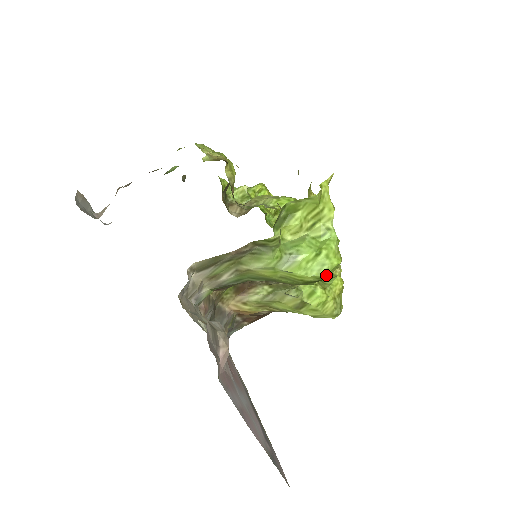
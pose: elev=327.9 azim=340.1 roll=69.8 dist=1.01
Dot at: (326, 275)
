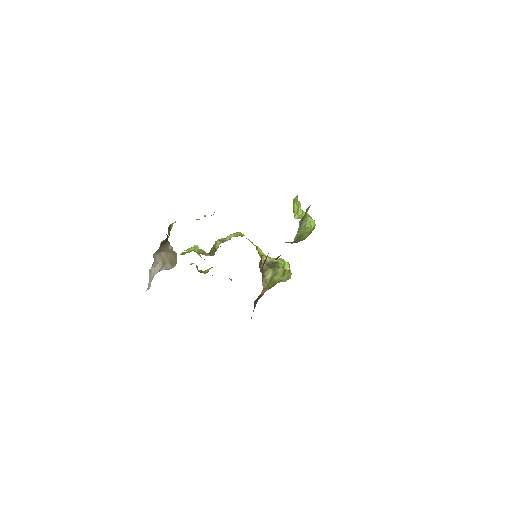
Dot at: occluded
